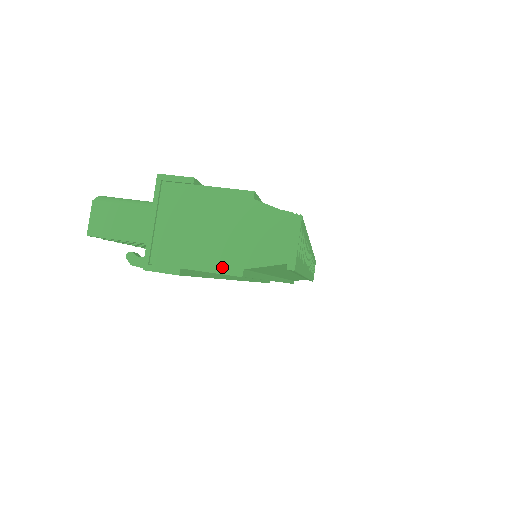
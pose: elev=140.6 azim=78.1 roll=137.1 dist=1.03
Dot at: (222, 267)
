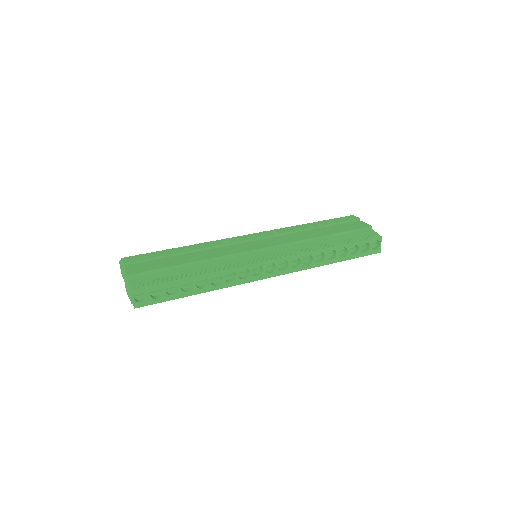
Dot at: (130, 299)
